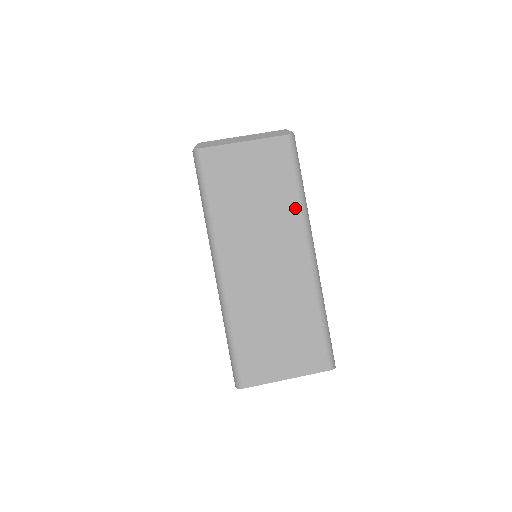
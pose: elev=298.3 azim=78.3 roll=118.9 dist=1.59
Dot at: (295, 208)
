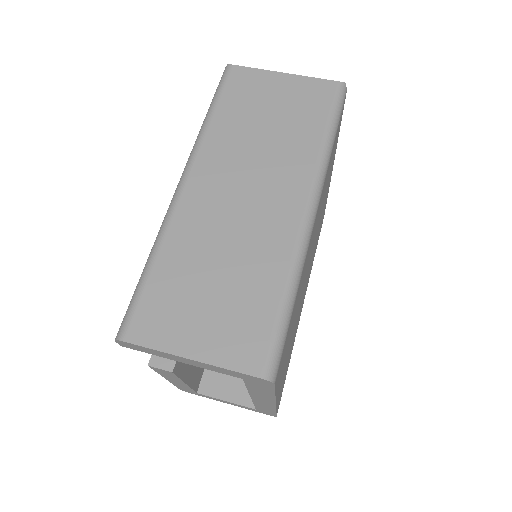
Dot at: (311, 152)
